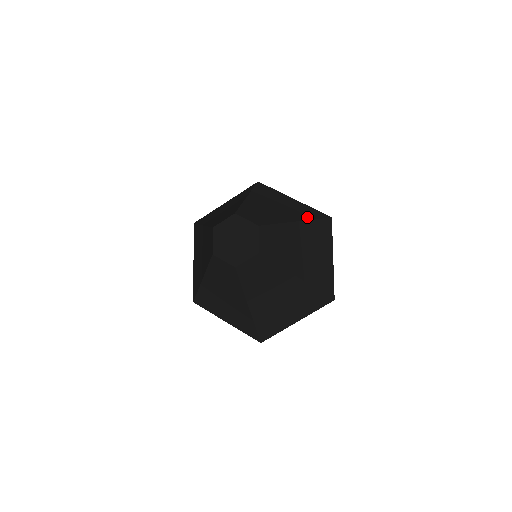
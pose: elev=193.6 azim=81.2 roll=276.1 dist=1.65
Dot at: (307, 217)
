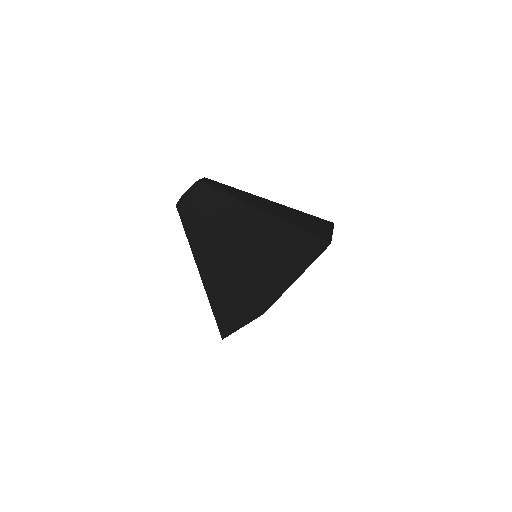
Dot at: occluded
